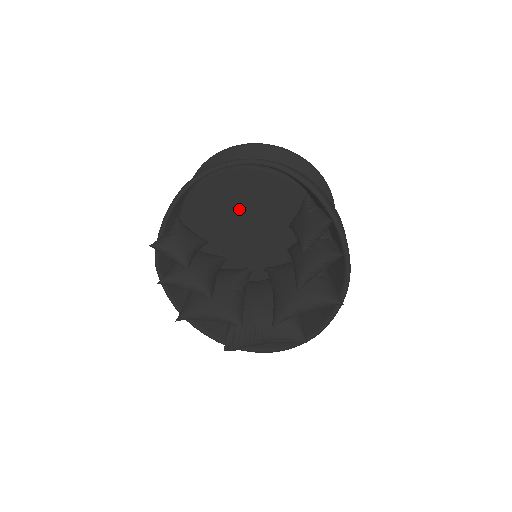
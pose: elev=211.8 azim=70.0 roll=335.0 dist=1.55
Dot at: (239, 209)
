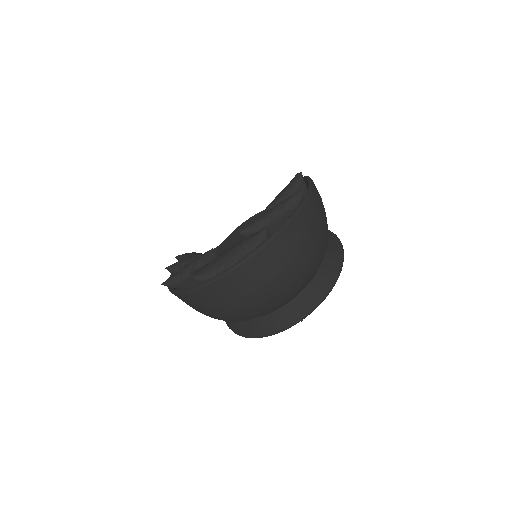
Dot at: occluded
